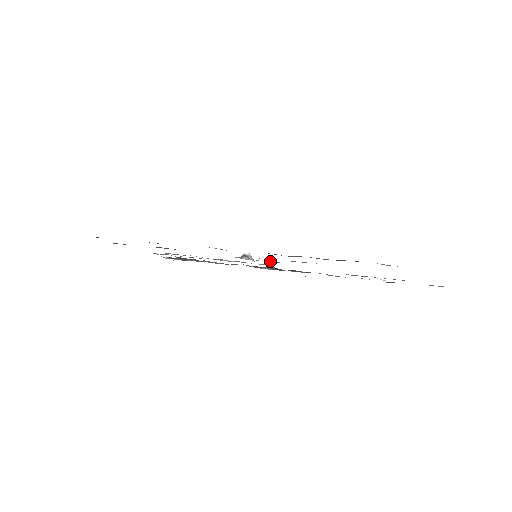
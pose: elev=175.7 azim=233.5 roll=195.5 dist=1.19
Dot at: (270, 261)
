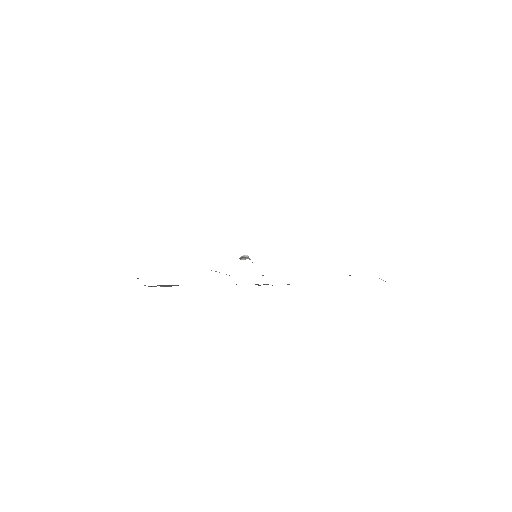
Dot at: occluded
